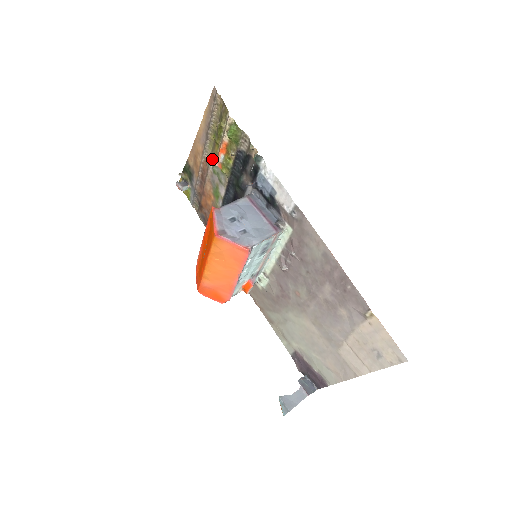
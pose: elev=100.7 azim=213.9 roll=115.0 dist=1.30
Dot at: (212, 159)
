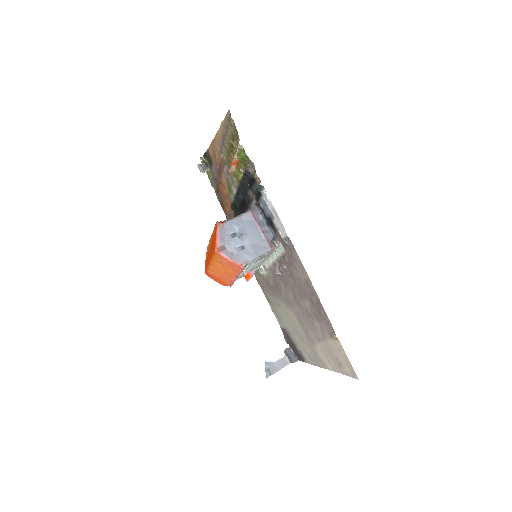
Dot at: (227, 162)
